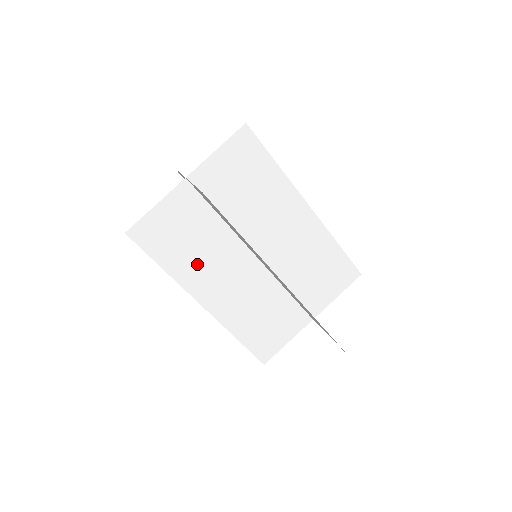
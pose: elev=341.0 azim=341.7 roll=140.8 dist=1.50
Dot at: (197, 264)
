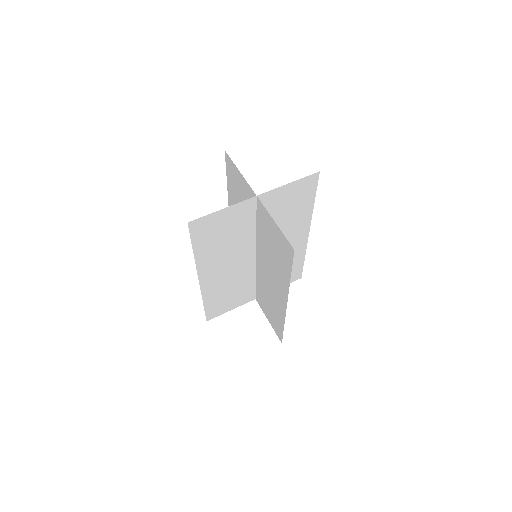
Dot at: (217, 253)
